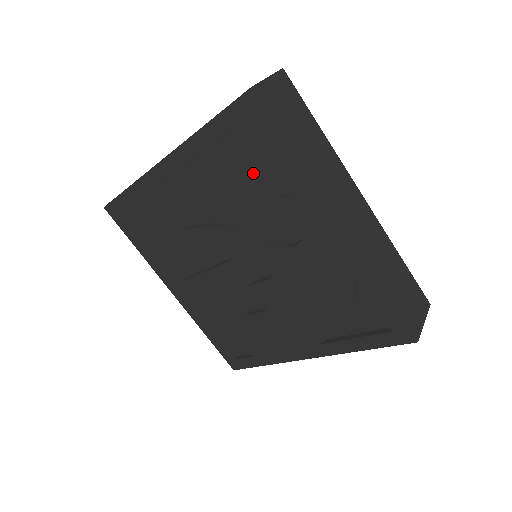
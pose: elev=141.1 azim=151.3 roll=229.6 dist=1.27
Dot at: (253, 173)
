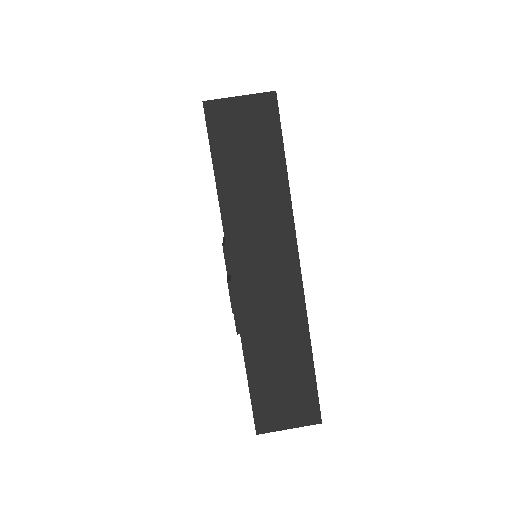
Dot at: occluded
